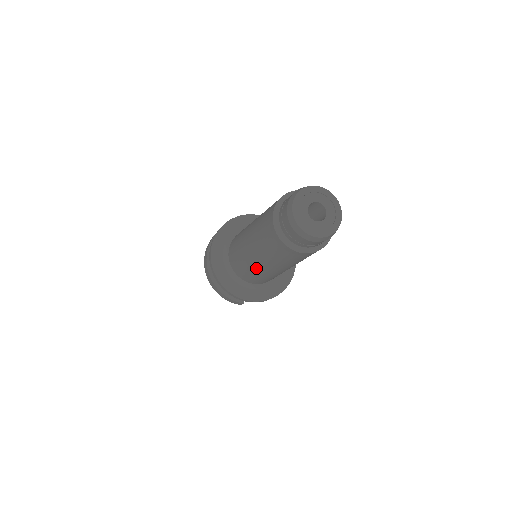
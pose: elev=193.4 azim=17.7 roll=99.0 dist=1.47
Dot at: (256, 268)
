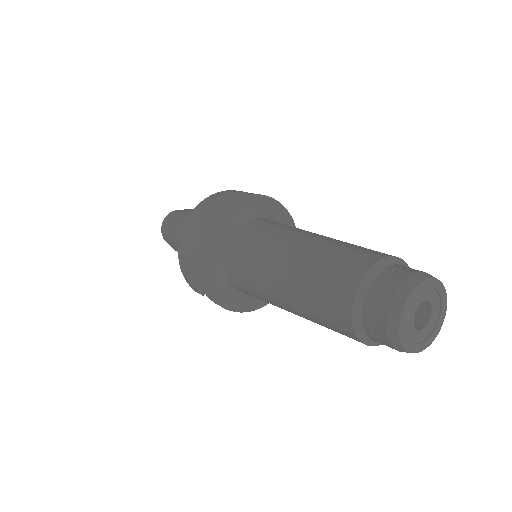
Dot at: (265, 290)
